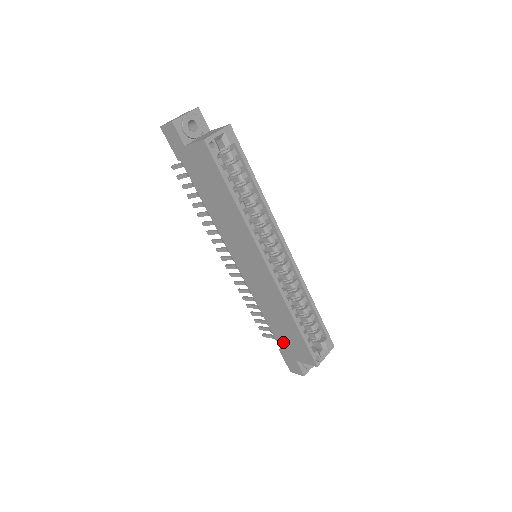
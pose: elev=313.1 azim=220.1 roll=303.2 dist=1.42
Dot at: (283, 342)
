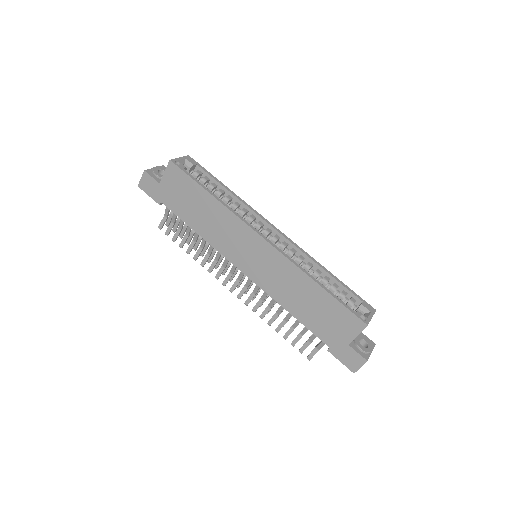
Dot at: (324, 330)
